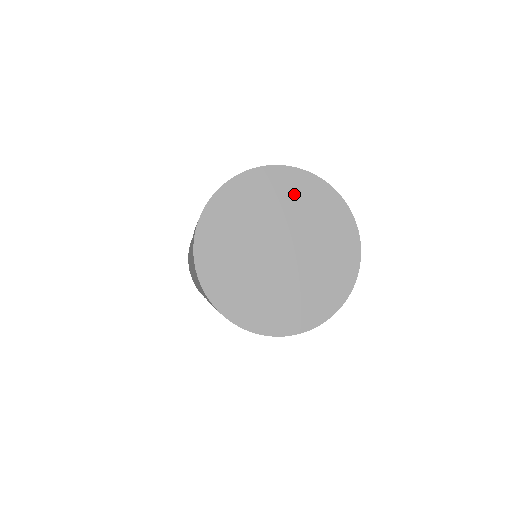
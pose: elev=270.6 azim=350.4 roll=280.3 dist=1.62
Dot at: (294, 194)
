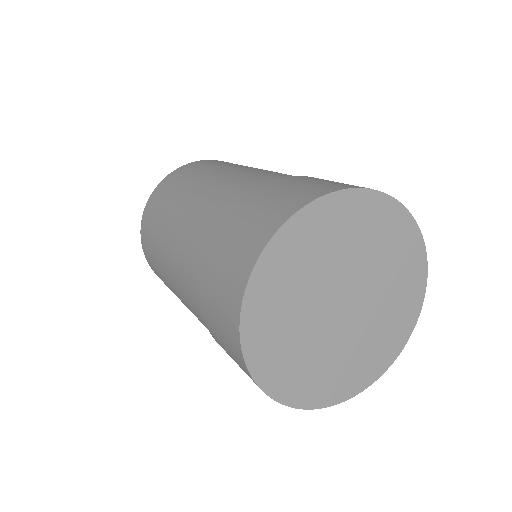
Dot at: (402, 268)
